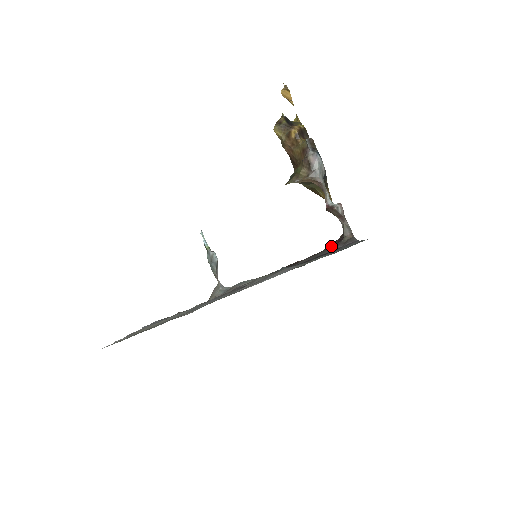
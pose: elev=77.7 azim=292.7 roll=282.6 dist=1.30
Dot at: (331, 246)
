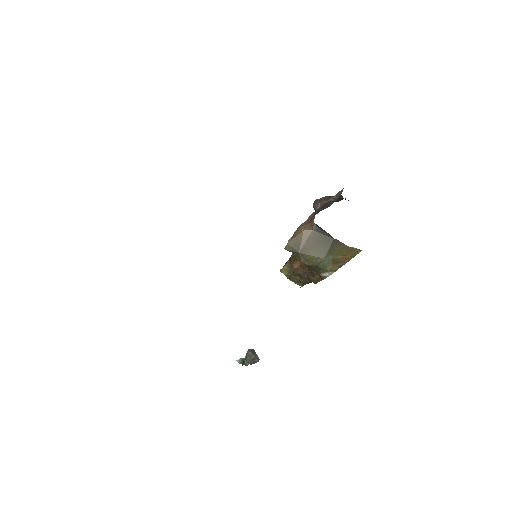
Dot at: occluded
